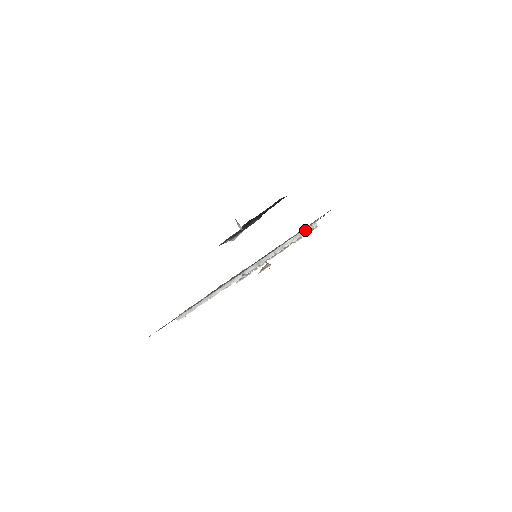
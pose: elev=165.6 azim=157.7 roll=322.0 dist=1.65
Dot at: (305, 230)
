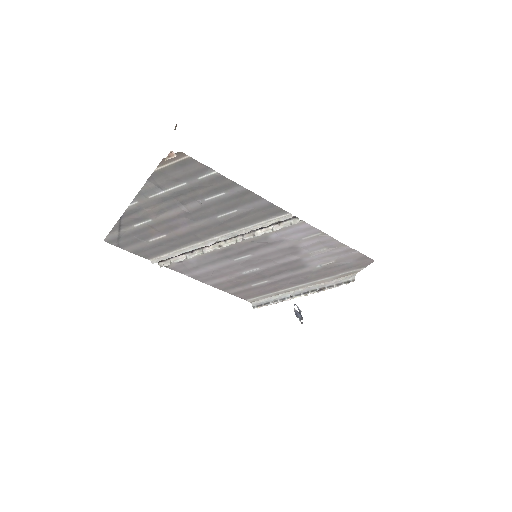
Dot at: (287, 217)
